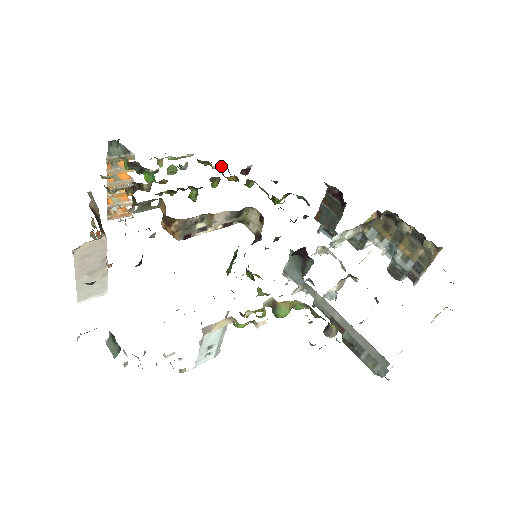
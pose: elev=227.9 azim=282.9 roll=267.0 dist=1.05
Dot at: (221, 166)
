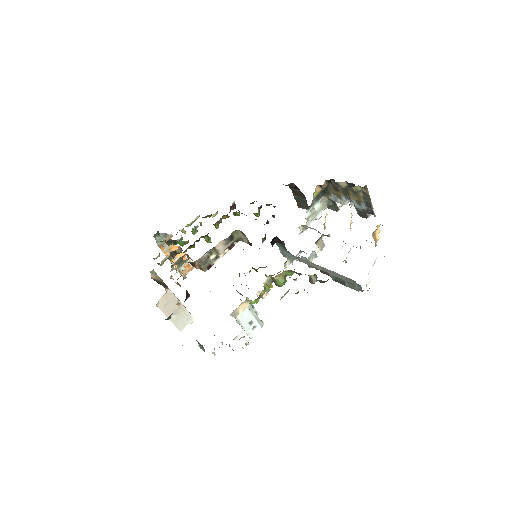
Dot at: (216, 213)
